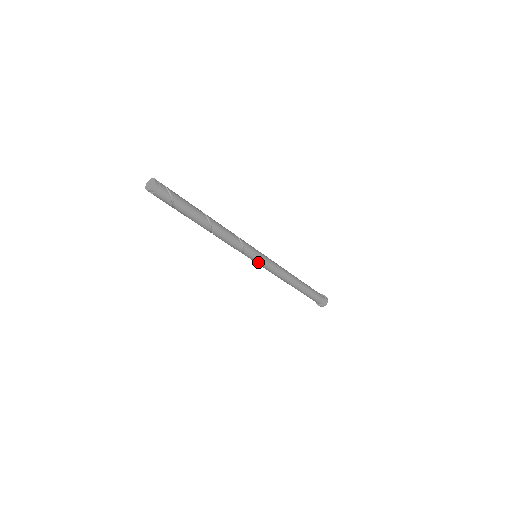
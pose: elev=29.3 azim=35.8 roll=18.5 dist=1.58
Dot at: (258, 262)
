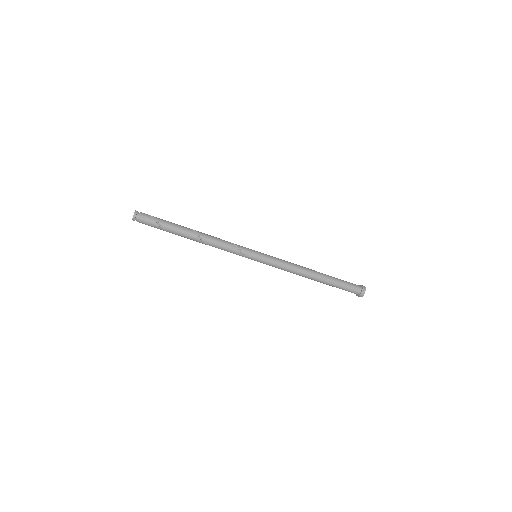
Dot at: (260, 257)
